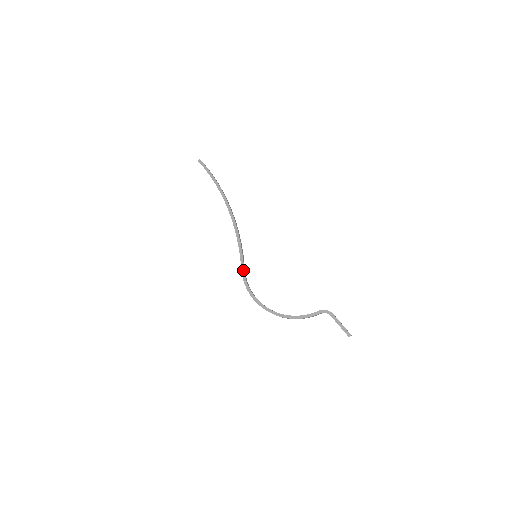
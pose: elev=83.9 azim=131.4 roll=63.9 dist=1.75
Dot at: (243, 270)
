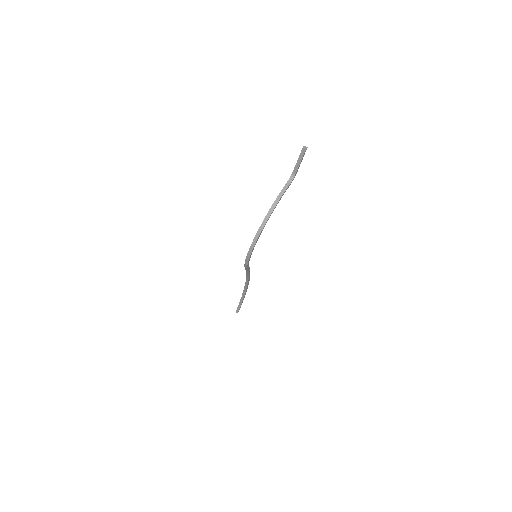
Dot at: occluded
